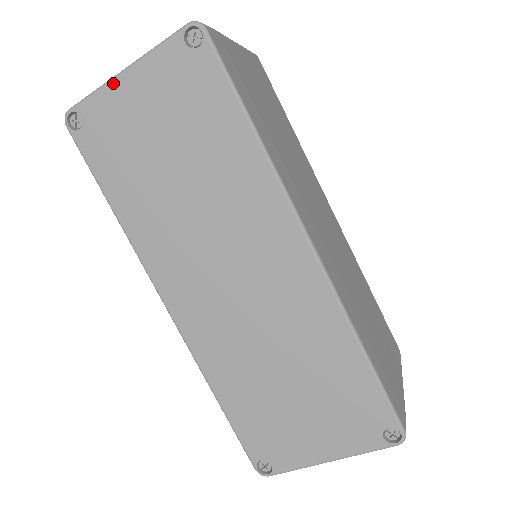
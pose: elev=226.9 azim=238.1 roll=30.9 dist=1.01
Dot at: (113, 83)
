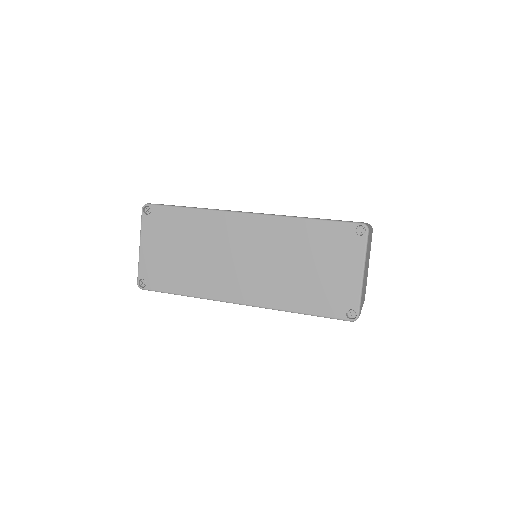
Dot at: (141, 255)
